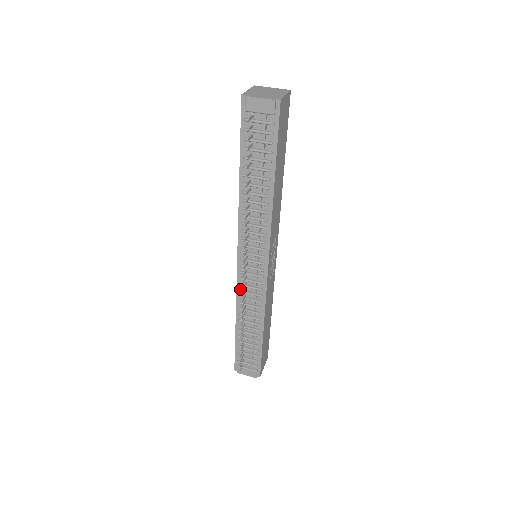
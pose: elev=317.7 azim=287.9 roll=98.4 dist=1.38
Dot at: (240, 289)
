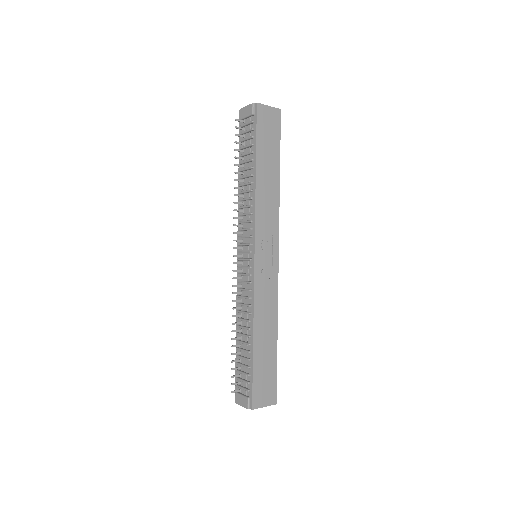
Dot at: (239, 288)
